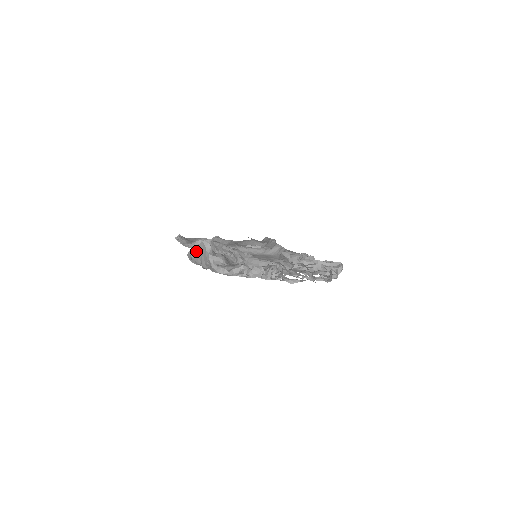
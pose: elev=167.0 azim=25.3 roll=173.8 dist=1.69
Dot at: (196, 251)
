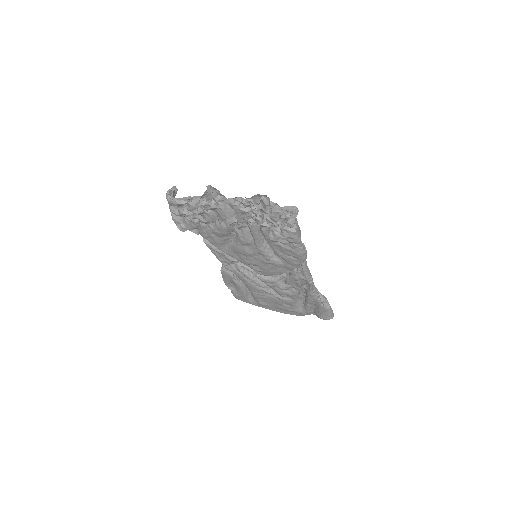
Dot at: occluded
